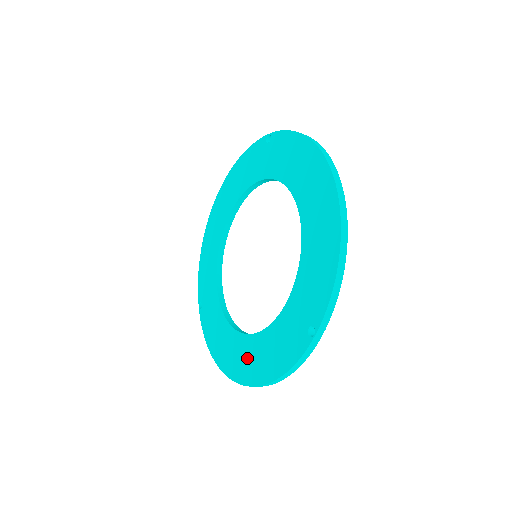
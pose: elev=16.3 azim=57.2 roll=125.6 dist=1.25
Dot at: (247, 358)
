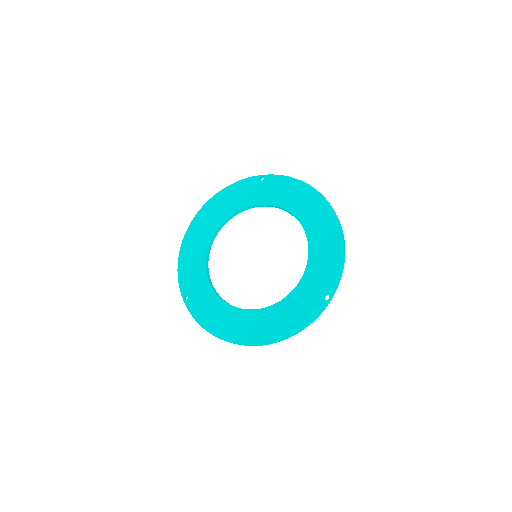
Dot at: (260, 325)
